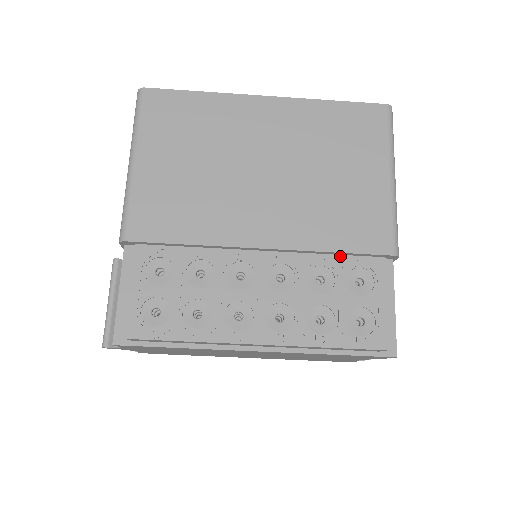
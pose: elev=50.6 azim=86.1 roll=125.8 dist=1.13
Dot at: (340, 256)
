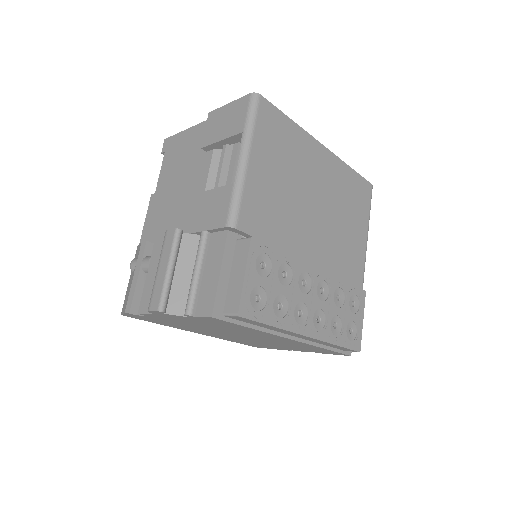
Dot at: (349, 284)
